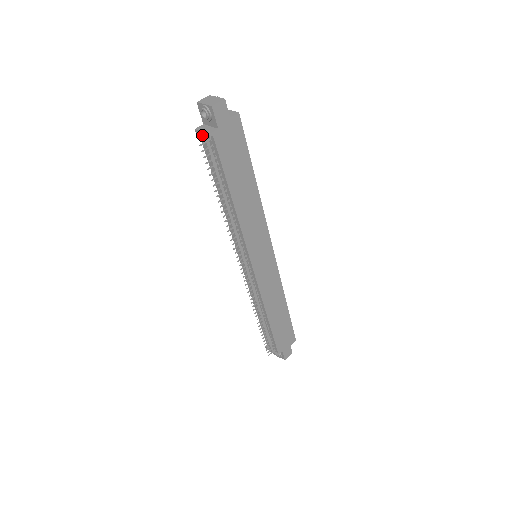
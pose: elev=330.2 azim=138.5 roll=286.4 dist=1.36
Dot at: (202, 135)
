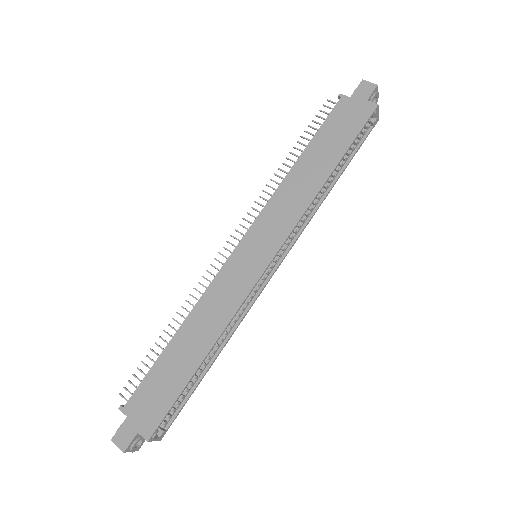
Dot at: occluded
